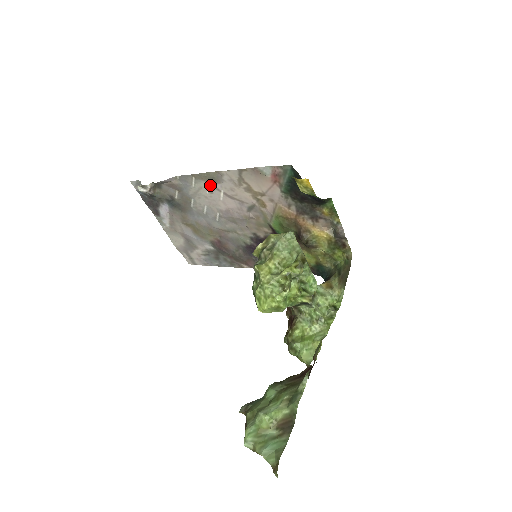
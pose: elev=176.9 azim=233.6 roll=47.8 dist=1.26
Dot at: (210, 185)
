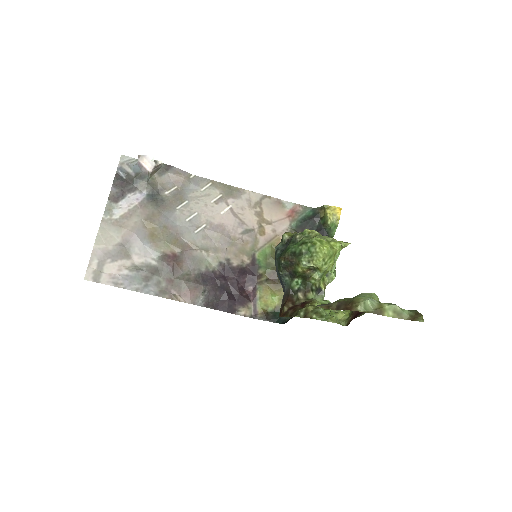
Dot at: (222, 196)
